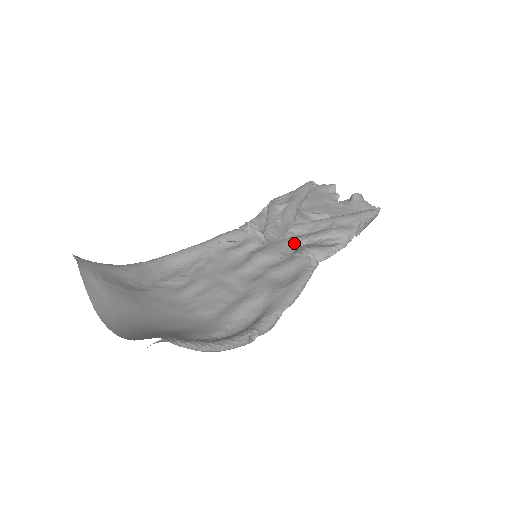
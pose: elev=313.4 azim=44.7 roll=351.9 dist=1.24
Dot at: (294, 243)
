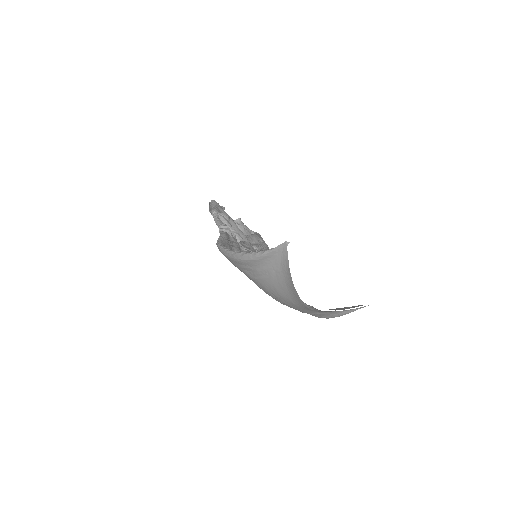
Dot at: (258, 249)
